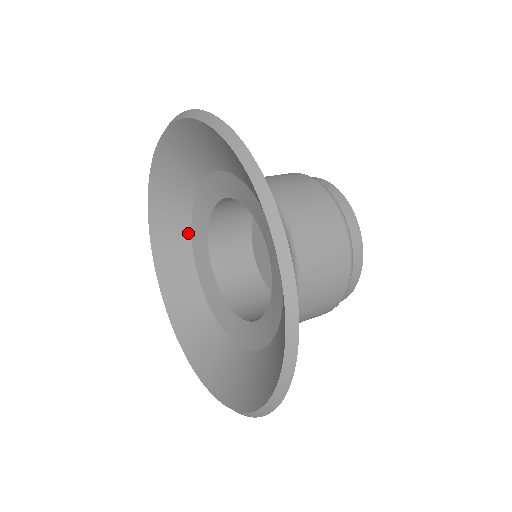
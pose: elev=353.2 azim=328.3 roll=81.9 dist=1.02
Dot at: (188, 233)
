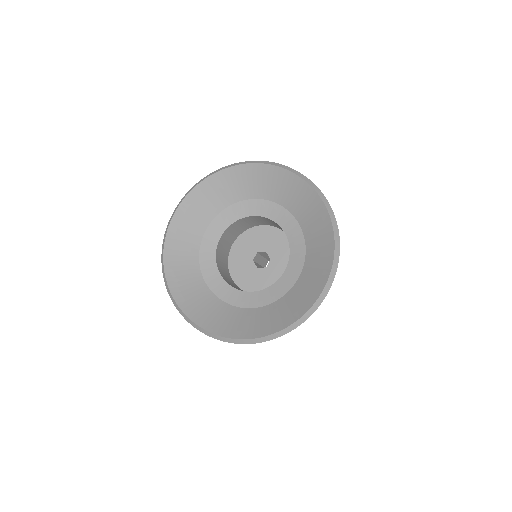
Dot at: (198, 242)
